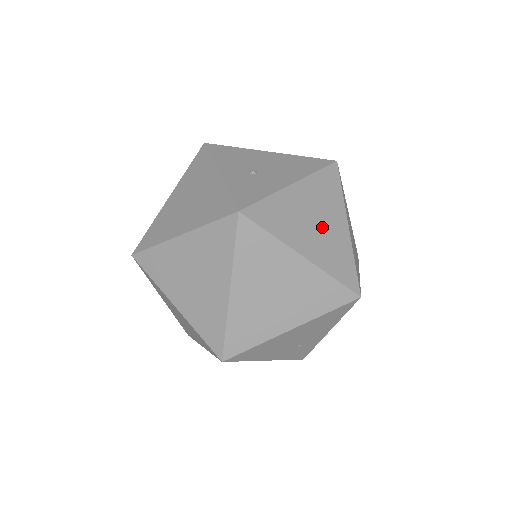
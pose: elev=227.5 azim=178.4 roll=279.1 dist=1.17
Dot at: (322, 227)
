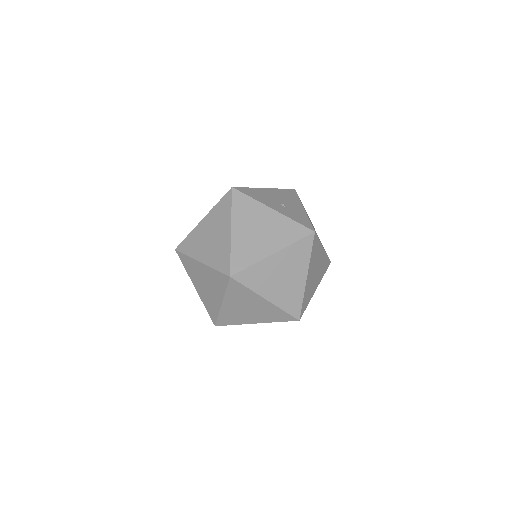
Dot at: occluded
